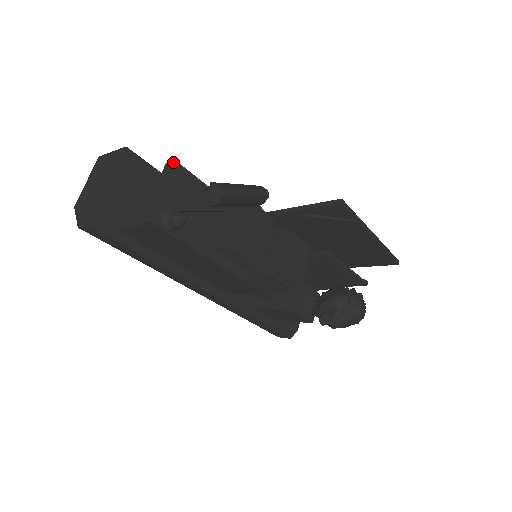
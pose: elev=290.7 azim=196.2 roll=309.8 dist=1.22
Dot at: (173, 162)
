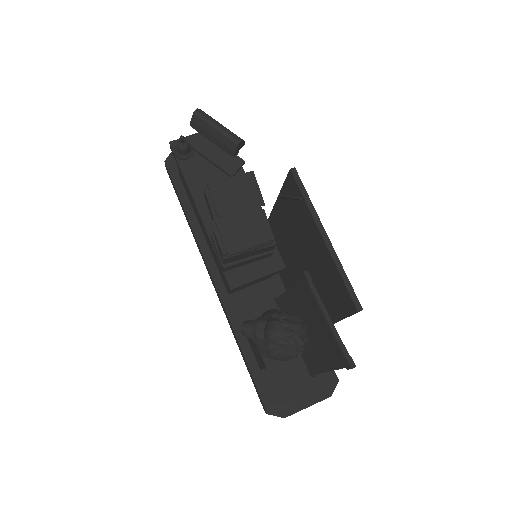
Dot at: occluded
